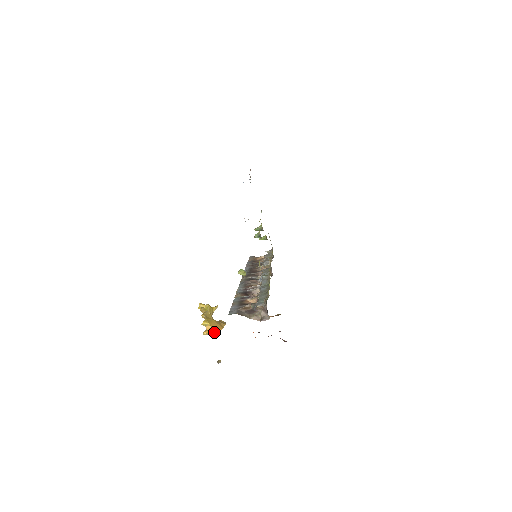
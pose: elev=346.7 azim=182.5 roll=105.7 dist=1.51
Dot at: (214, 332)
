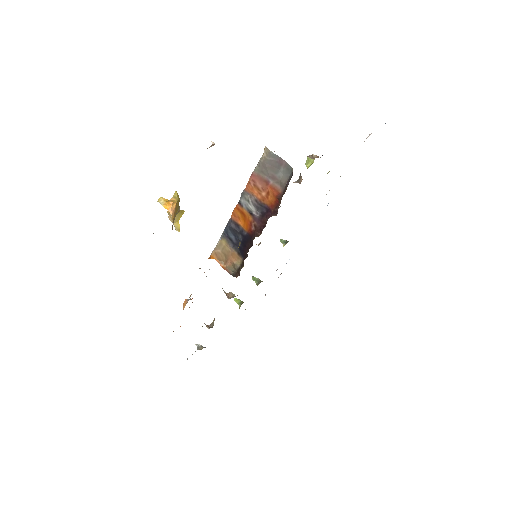
Dot at: (170, 208)
